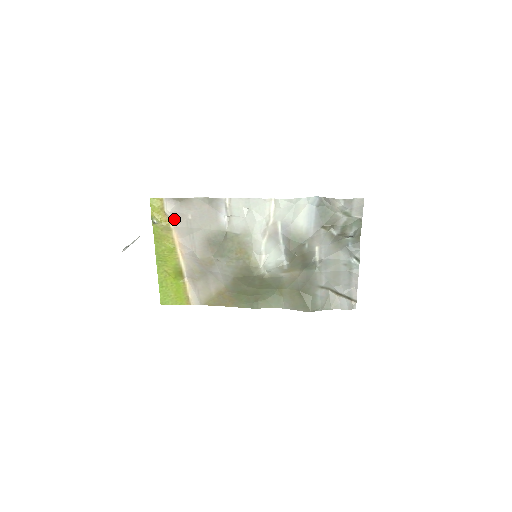
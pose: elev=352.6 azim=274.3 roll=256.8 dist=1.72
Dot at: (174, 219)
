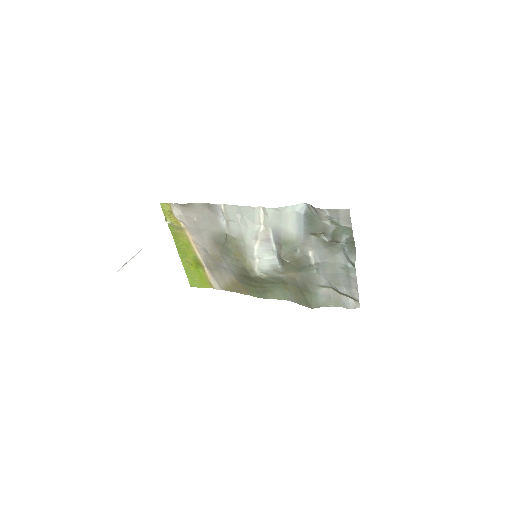
Dot at: (183, 221)
